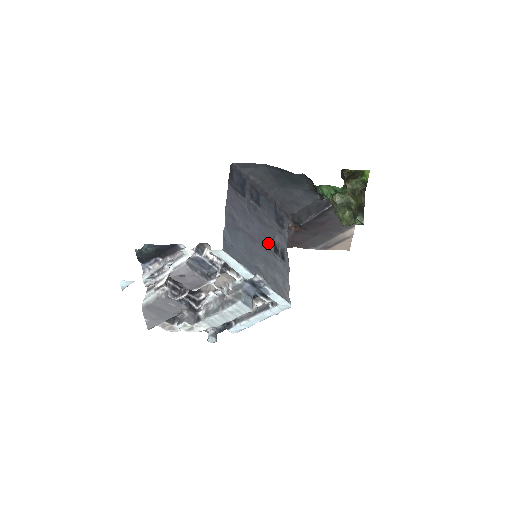
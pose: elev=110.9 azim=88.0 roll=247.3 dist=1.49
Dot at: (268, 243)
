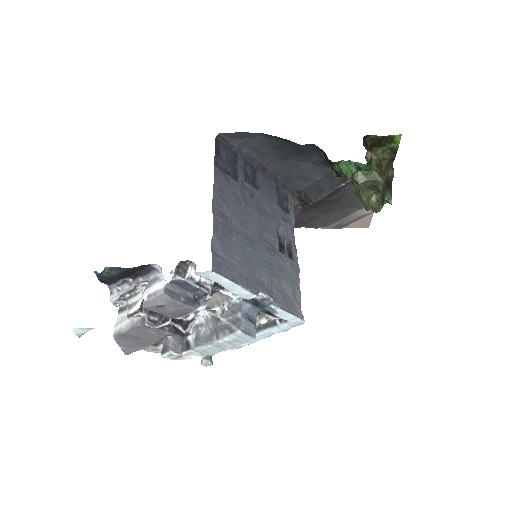
Dot at: (271, 240)
